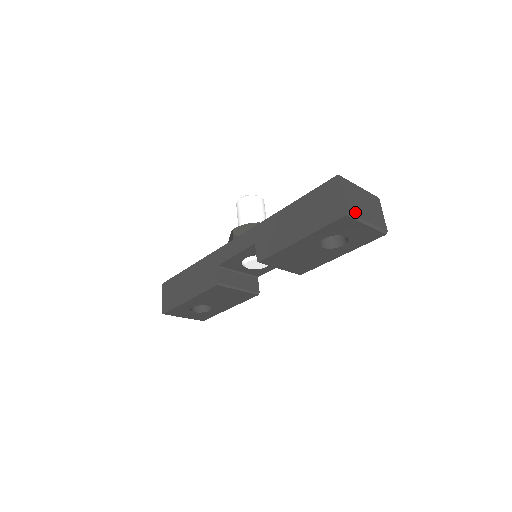
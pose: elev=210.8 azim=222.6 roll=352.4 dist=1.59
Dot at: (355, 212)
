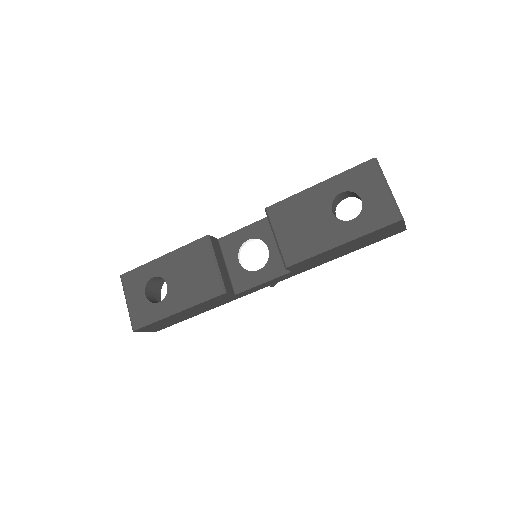
Dot at: (382, 171)
